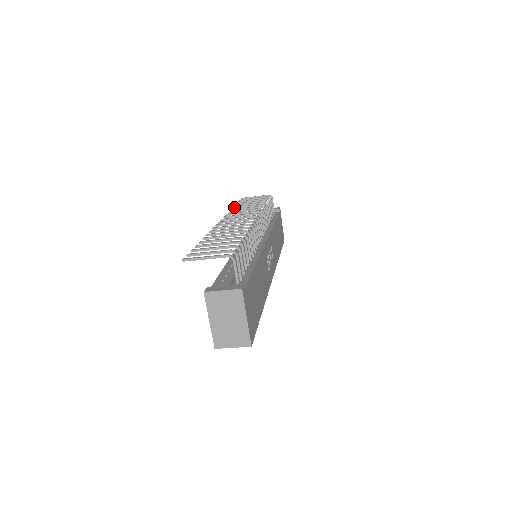
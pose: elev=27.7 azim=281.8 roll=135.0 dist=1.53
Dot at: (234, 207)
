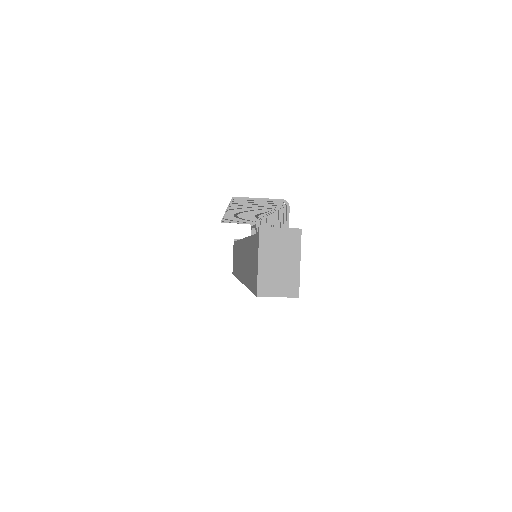
Dot at: occluded
